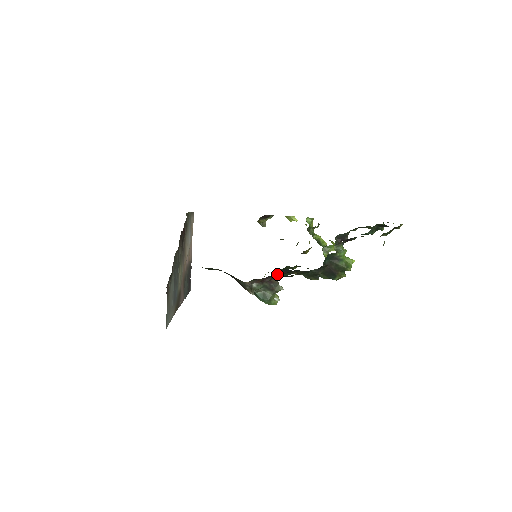
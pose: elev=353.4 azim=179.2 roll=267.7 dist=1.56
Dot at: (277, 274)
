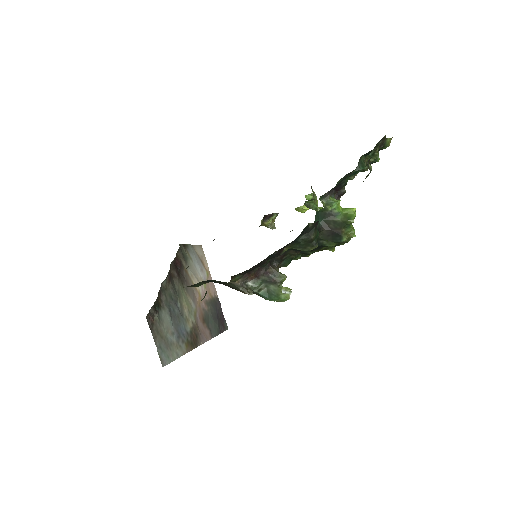
Dot at: (274, 262)
